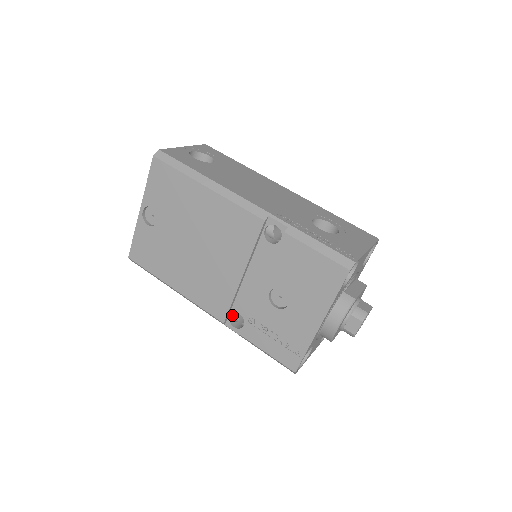
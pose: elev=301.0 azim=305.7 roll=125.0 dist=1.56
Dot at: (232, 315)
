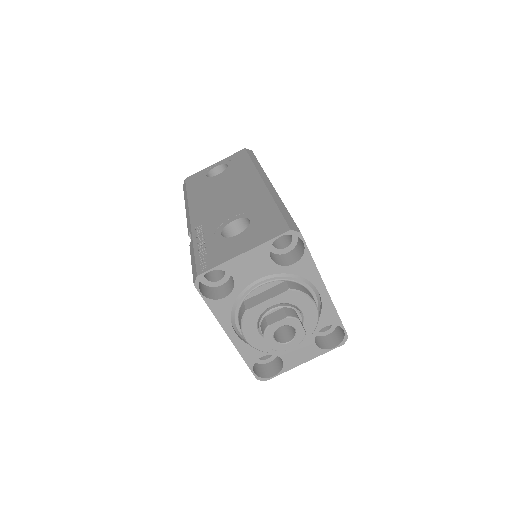
Dot at: occluded
